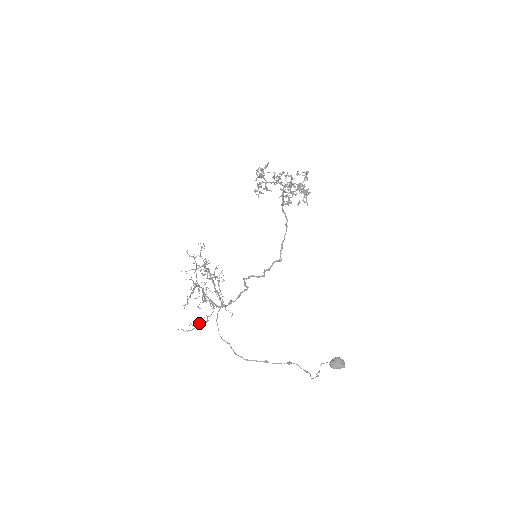
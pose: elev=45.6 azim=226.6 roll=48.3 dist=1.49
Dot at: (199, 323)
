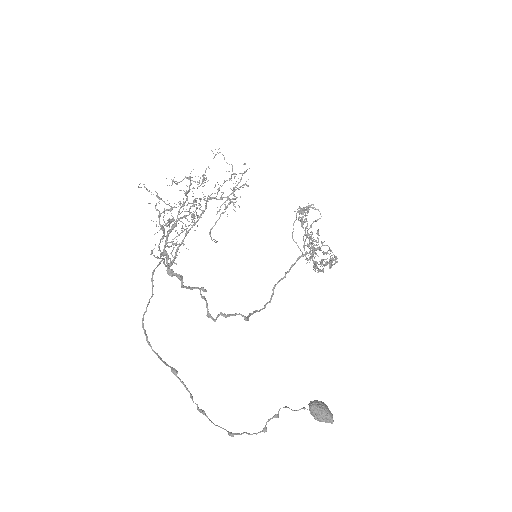
Dot at: (172, 207)
